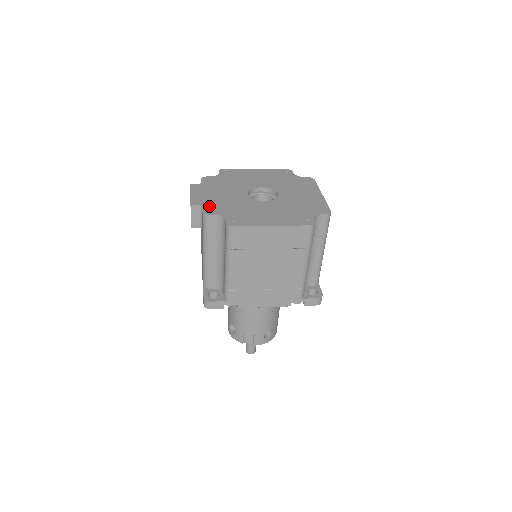
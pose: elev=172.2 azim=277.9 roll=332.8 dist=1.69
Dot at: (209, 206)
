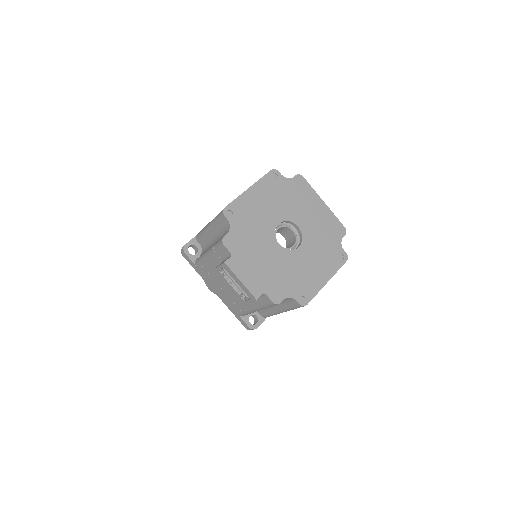
Dot at: (270, 290)
